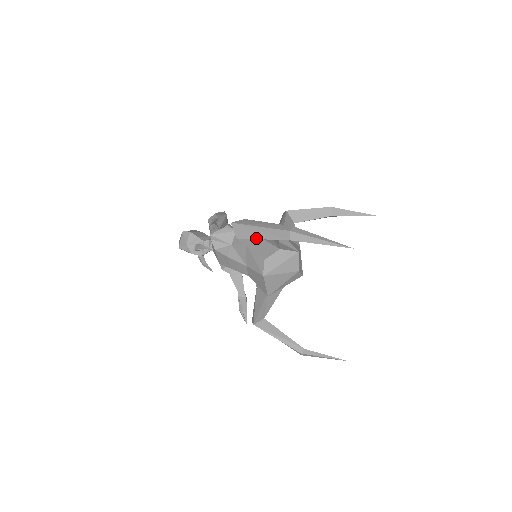
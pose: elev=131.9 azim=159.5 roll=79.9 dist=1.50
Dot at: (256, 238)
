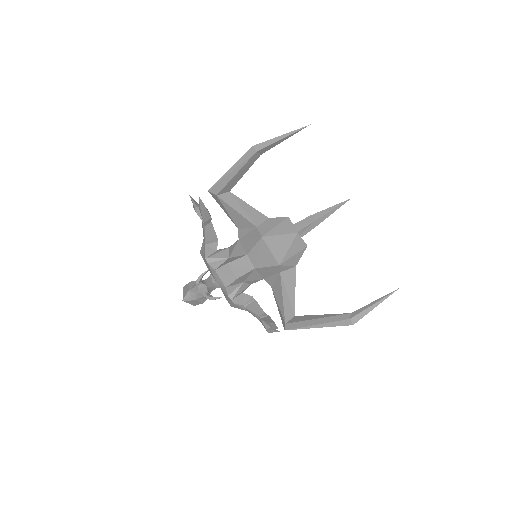
Dot at: (231, 178)
